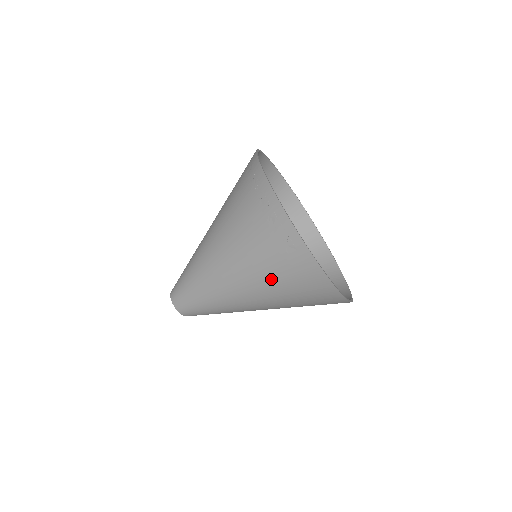
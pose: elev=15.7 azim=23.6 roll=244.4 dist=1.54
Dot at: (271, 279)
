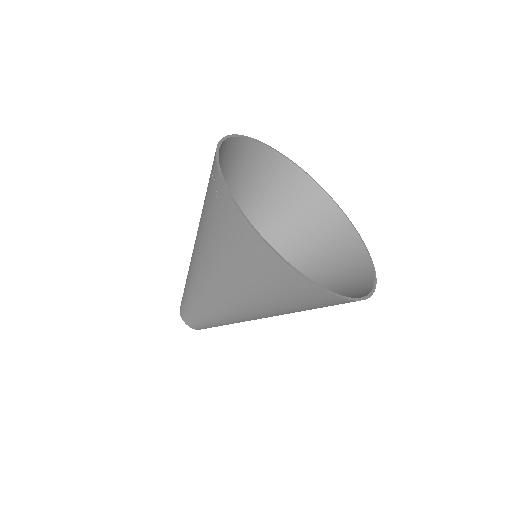
Dot at: (262, 295)
